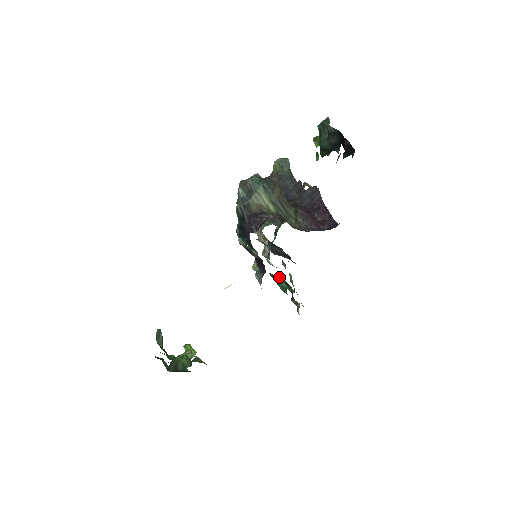
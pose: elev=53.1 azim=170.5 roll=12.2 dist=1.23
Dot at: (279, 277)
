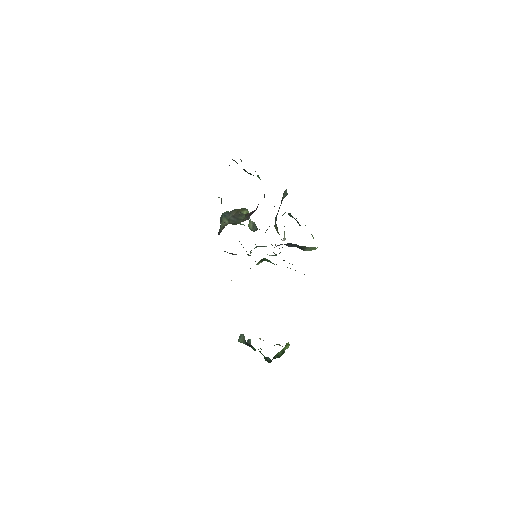
Dot at: (265, 259)
